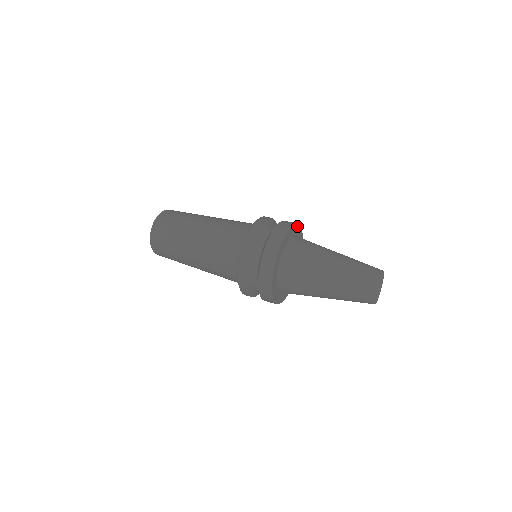
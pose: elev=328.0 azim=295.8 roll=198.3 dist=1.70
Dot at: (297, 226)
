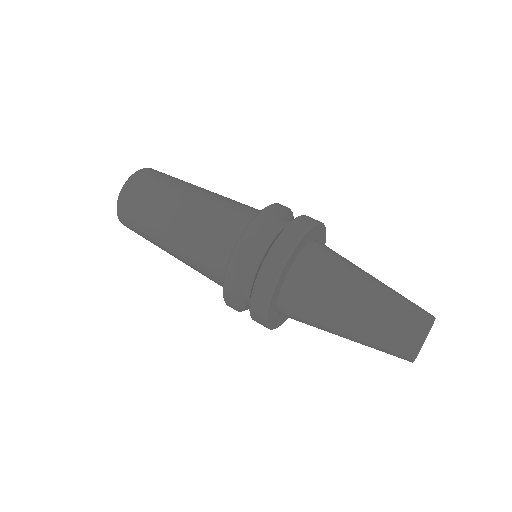
Dot at: (314, 228)
